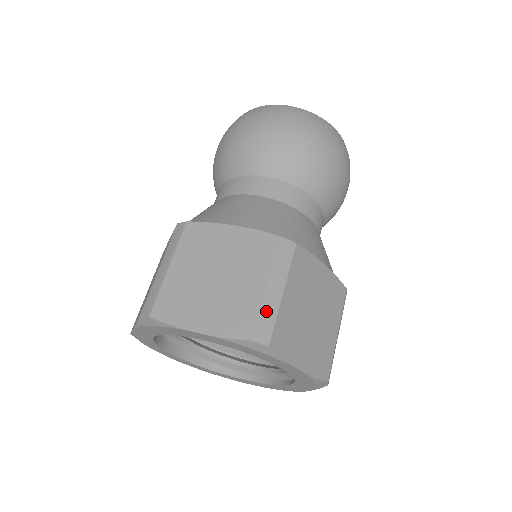
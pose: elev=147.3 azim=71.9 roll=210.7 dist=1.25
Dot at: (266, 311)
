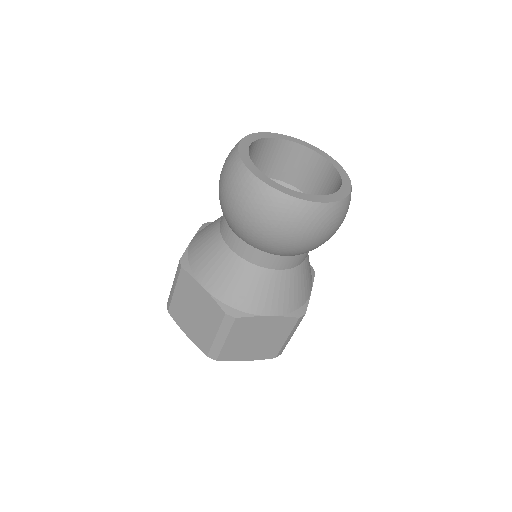
Dot at: (214, 347)
